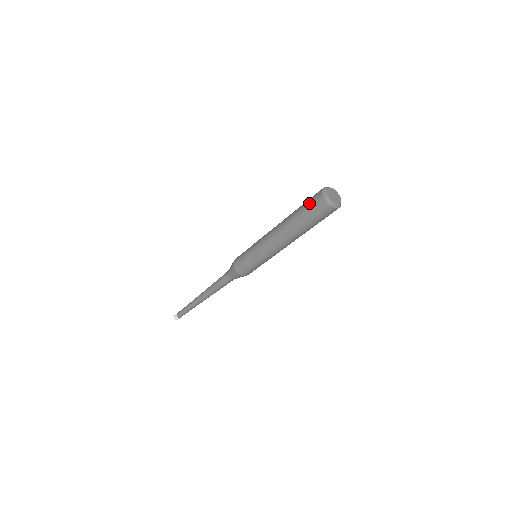
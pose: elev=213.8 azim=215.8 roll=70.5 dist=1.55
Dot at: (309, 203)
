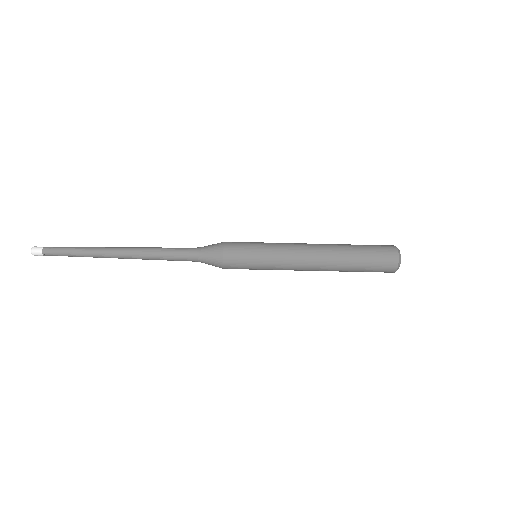
Dot at: occluded
